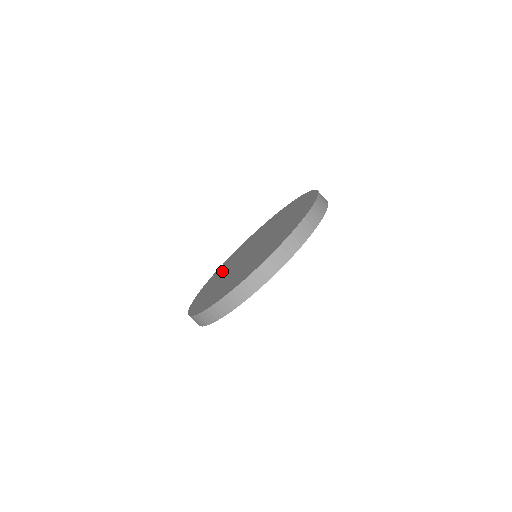
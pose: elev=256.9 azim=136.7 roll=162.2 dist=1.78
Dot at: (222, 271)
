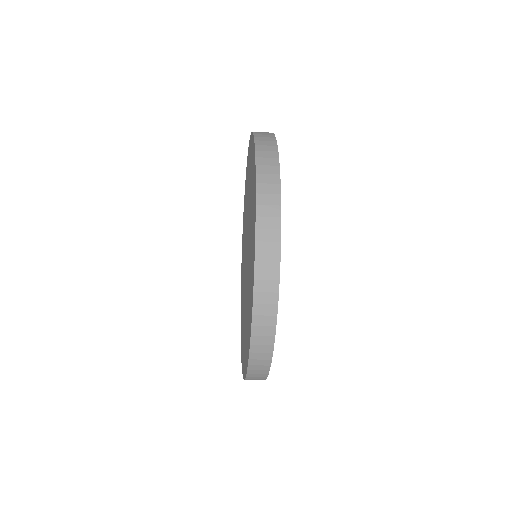
Dot at: (243, 252)
